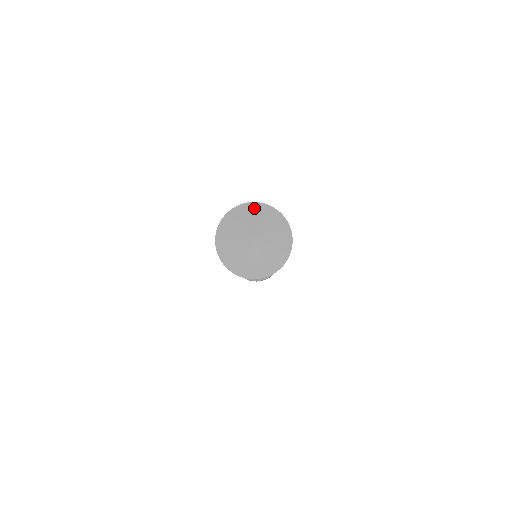
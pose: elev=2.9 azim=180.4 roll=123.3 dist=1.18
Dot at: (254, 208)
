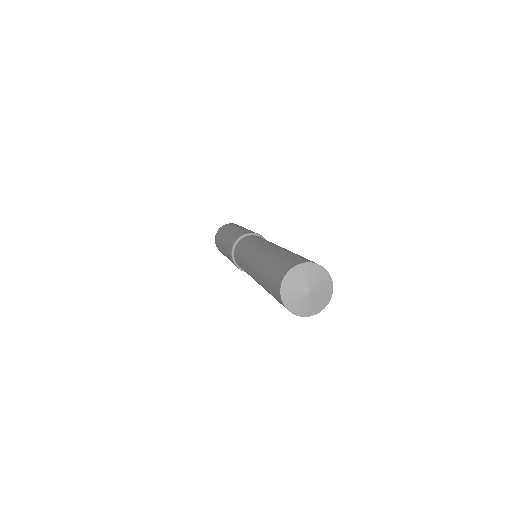
Dot at: (316, 268)
